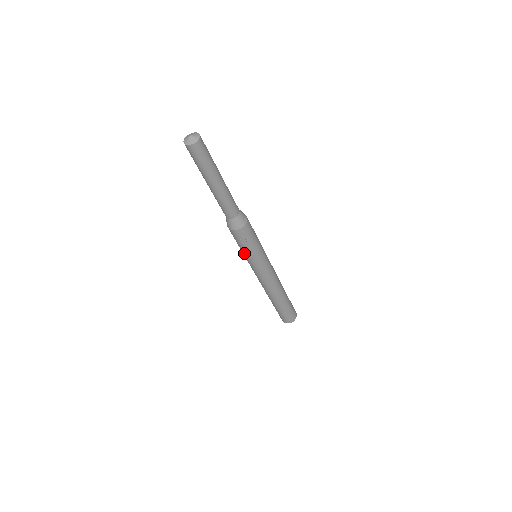
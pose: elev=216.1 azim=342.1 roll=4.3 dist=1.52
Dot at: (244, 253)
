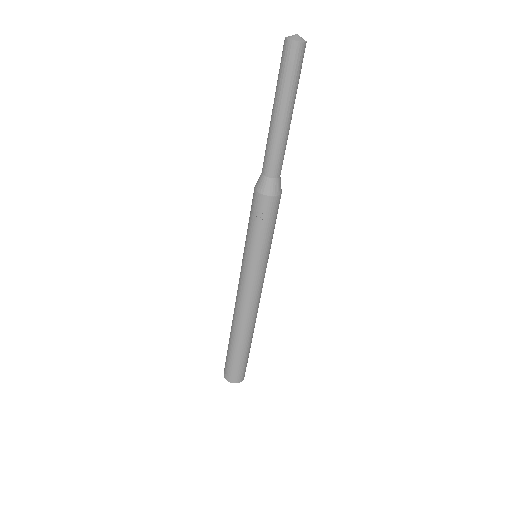
Dot at: (248, 237)
